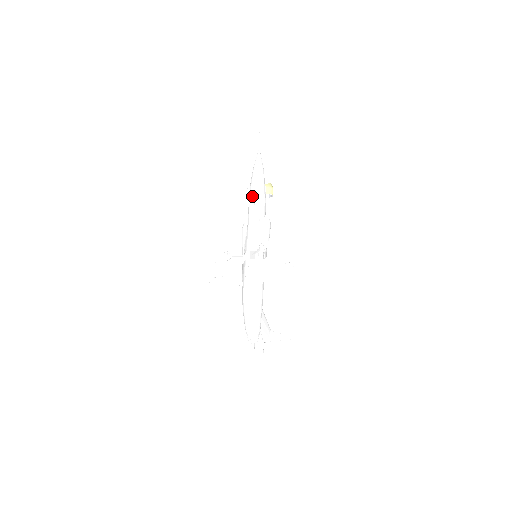
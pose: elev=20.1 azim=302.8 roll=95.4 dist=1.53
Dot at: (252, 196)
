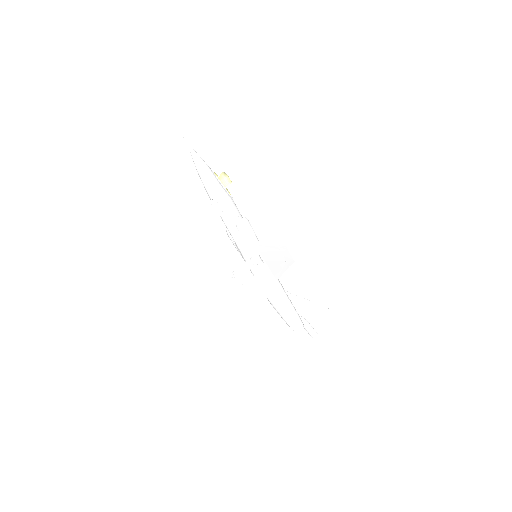
Dot at: (214, 203)
